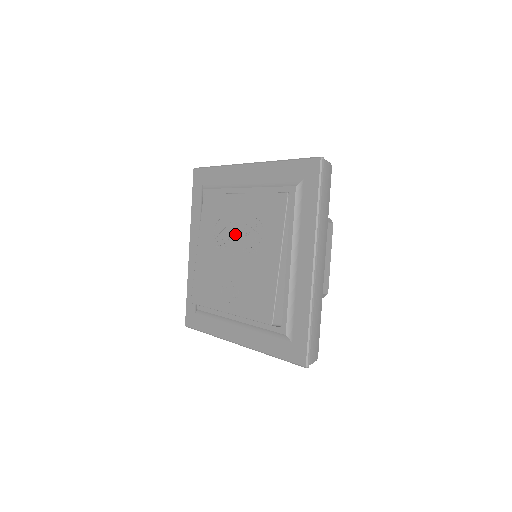
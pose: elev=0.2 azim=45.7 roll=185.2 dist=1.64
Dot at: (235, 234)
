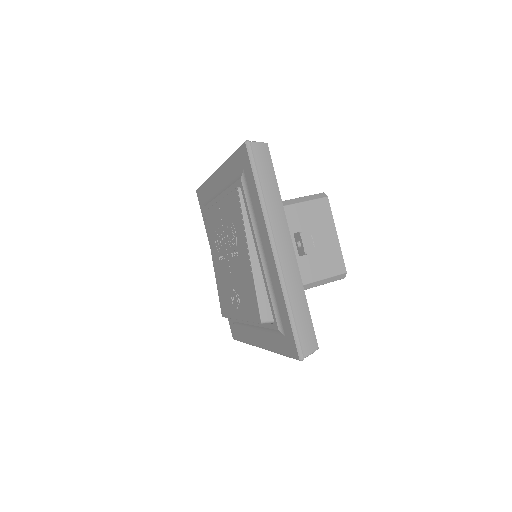
Dot at: (225, 242)
